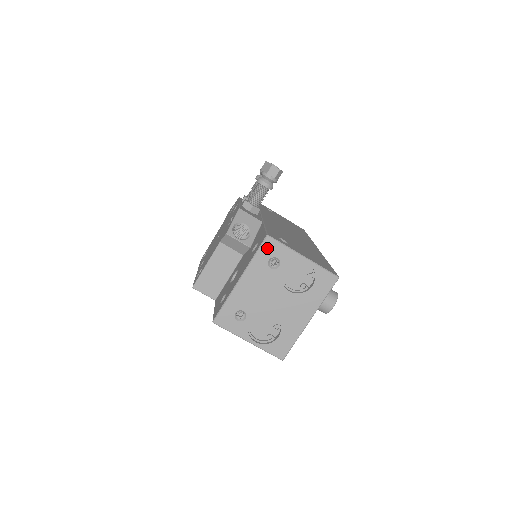
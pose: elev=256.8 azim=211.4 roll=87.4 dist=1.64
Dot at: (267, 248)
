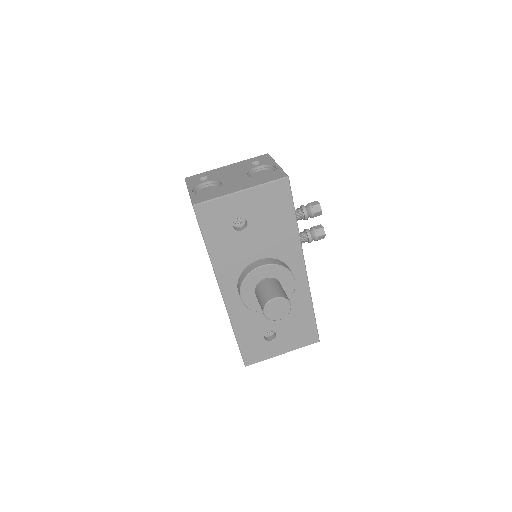
Dot at: (261, 157)
